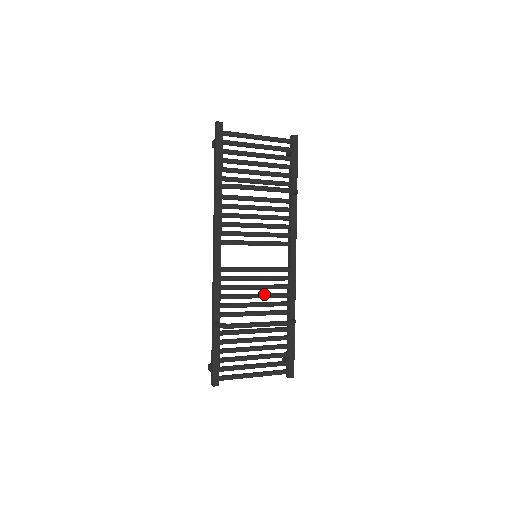
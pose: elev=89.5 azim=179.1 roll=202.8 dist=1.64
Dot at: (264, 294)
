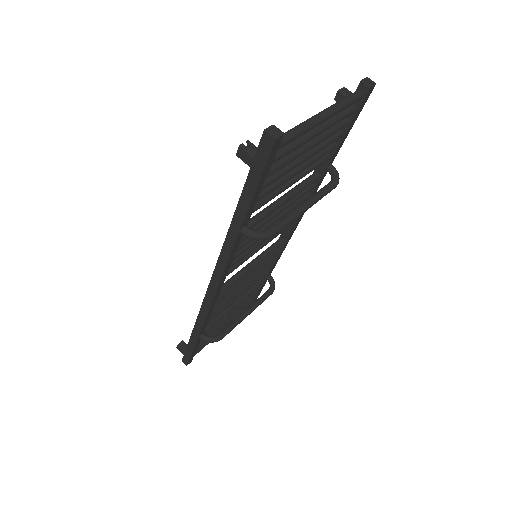
Dot at: (251, 279)
